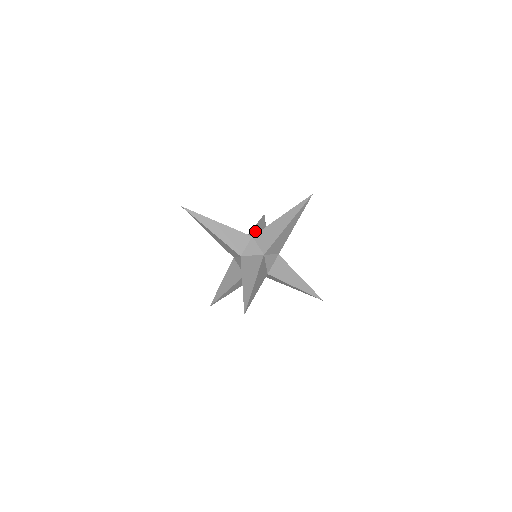
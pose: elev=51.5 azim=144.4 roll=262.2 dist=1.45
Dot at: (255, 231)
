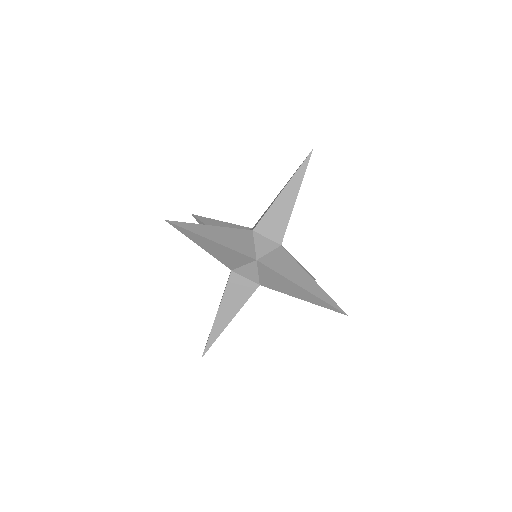
Dot at: occluded
